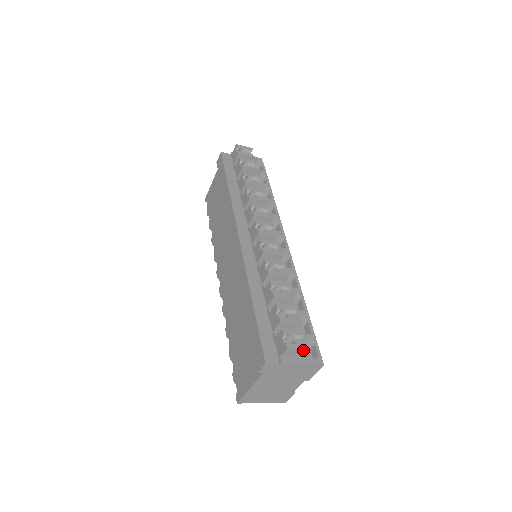
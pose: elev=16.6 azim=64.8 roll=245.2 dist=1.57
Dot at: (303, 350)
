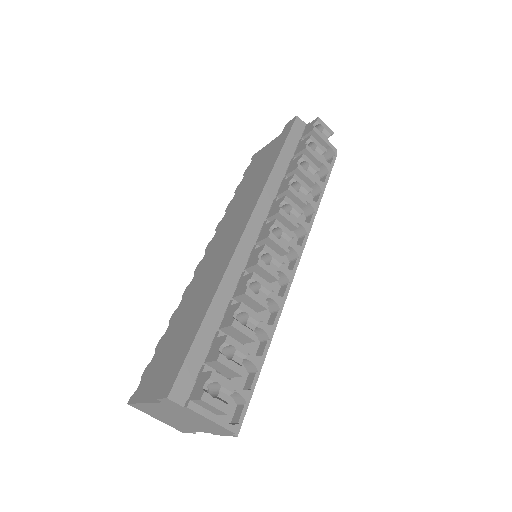
Dot at: (220, 410)
